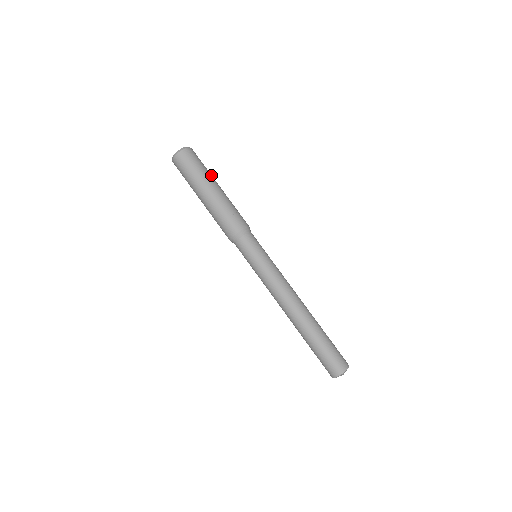
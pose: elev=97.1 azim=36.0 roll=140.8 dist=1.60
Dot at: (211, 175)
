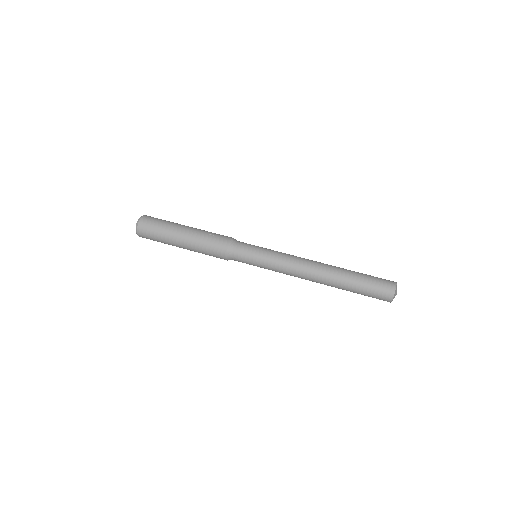
Dot at: (176, 223)
